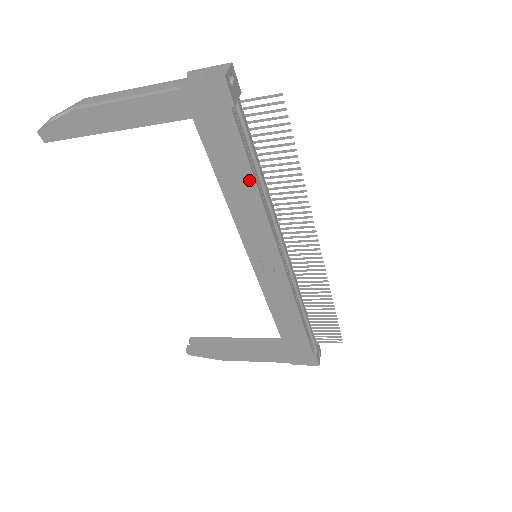
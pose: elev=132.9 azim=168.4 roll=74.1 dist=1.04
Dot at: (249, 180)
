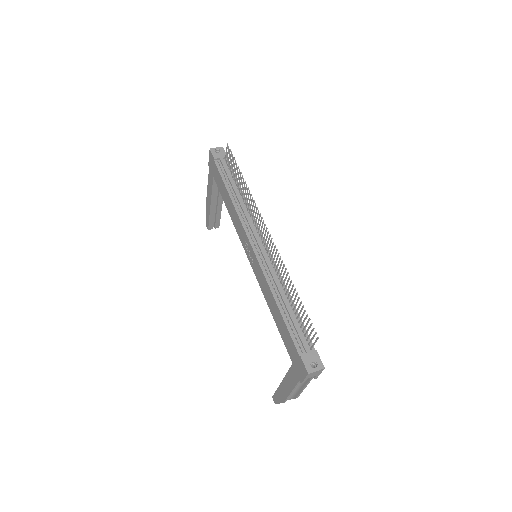
Dot at: (227, 193)
